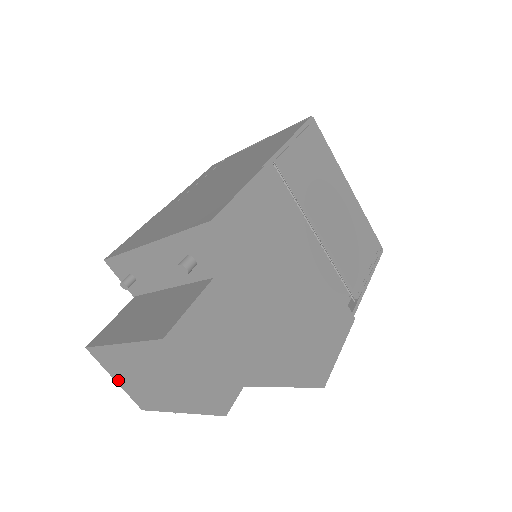
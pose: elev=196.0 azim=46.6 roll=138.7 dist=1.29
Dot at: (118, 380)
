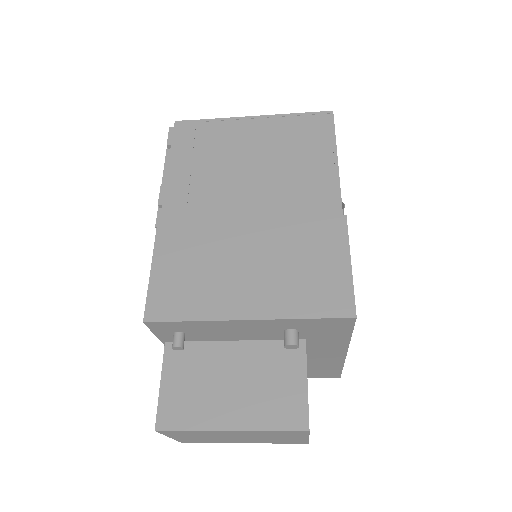
Dot at: (176, 438)
